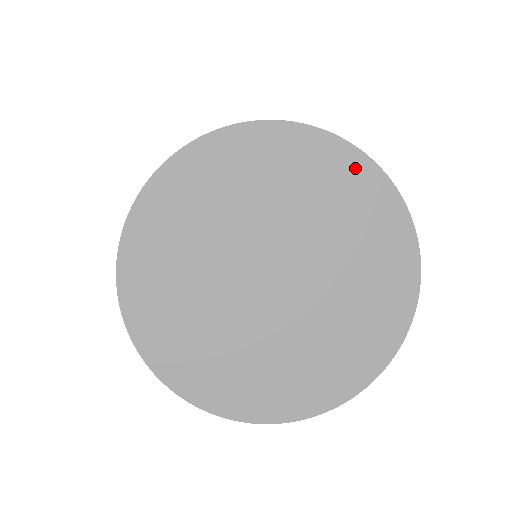
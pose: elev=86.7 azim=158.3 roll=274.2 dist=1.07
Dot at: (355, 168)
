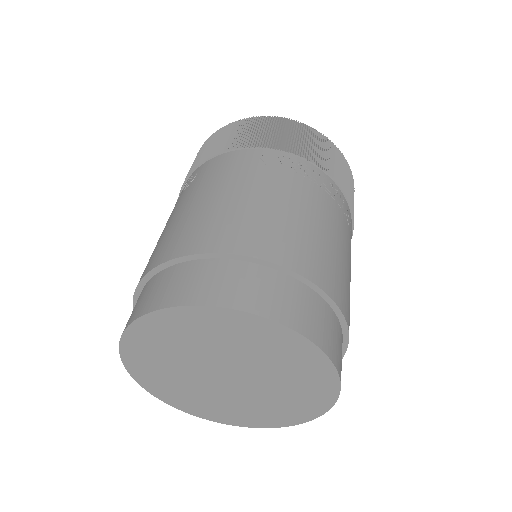
Dot at: (211, 316)
